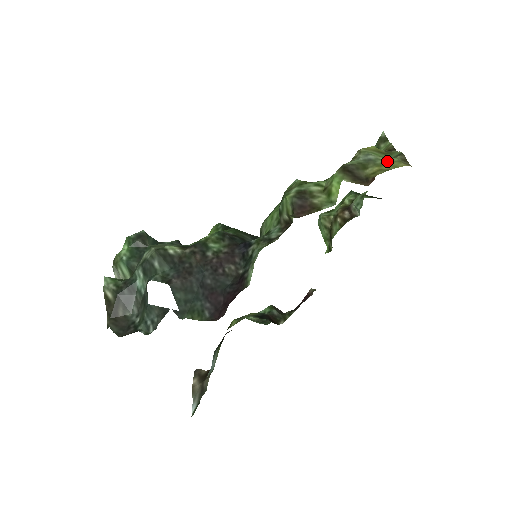
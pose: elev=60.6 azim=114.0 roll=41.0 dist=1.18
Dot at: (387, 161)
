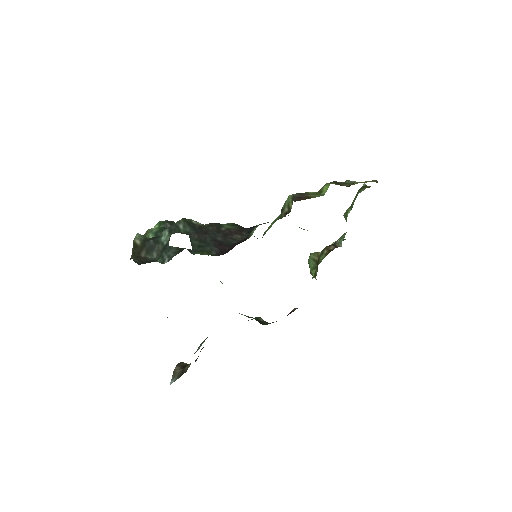
Dot at: occluded
